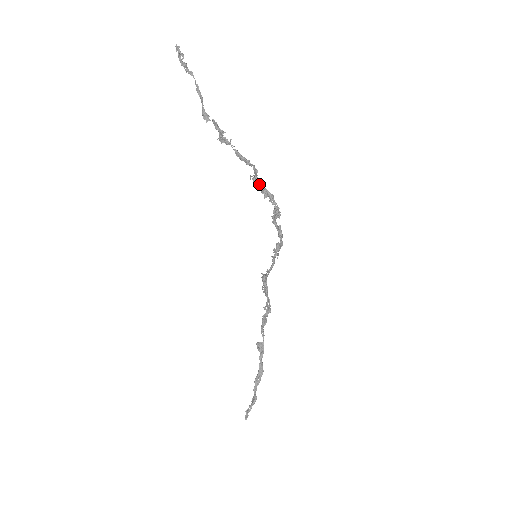
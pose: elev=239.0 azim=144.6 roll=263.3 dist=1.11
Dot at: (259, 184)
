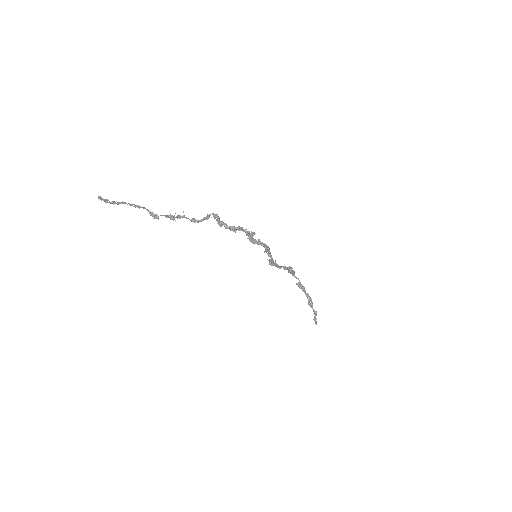
Dot at: (224, 226)
